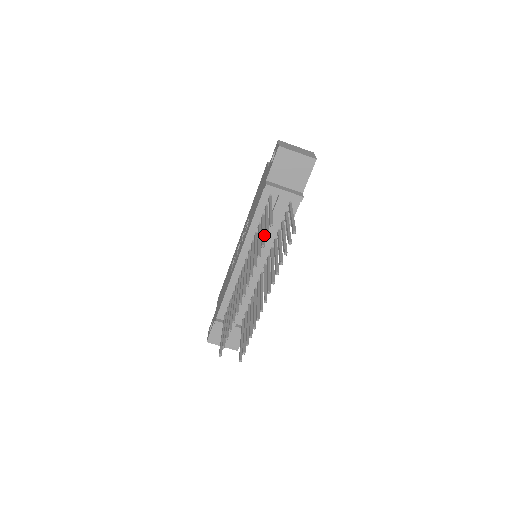
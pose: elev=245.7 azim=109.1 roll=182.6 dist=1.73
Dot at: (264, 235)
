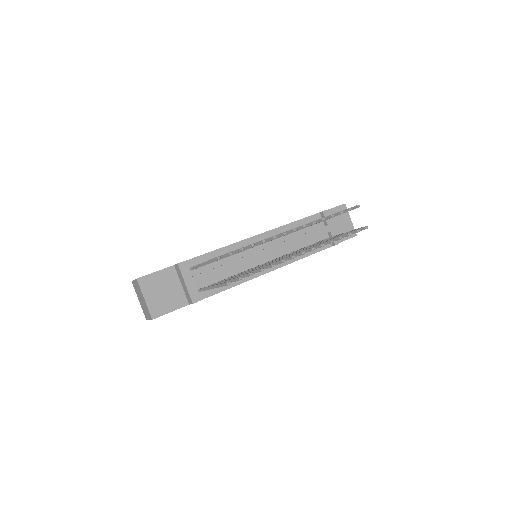
Dot at: occluded
